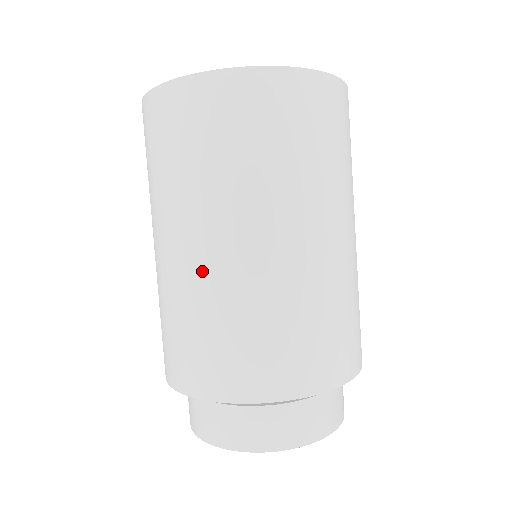
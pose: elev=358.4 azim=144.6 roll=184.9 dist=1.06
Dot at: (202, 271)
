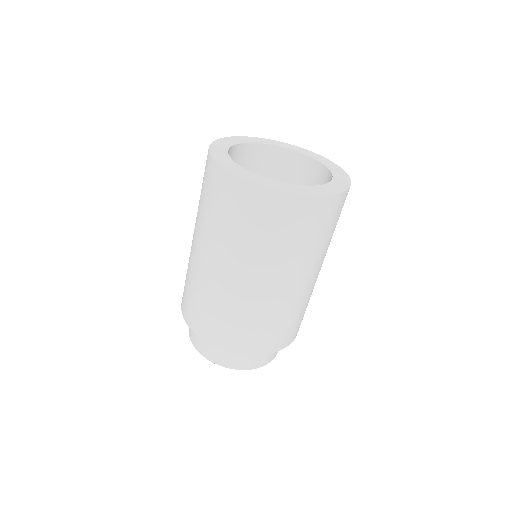
Dot at: (224, 285)
